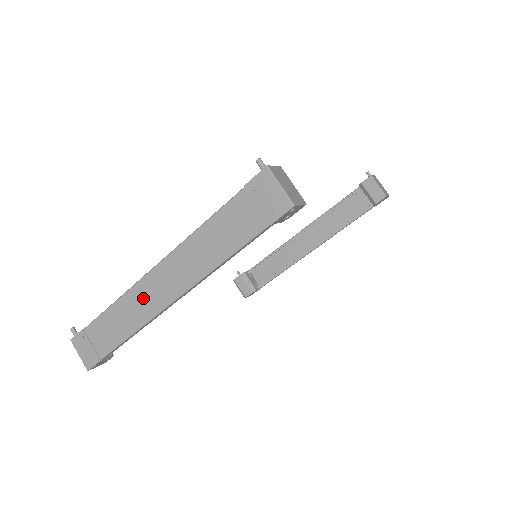
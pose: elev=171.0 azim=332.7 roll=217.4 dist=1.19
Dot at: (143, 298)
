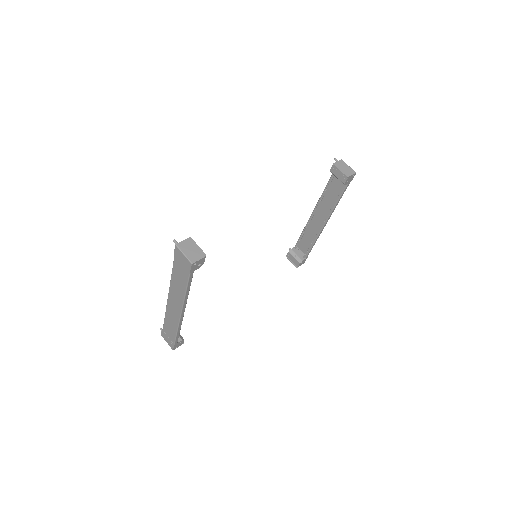
Dot at: (172, 313)
